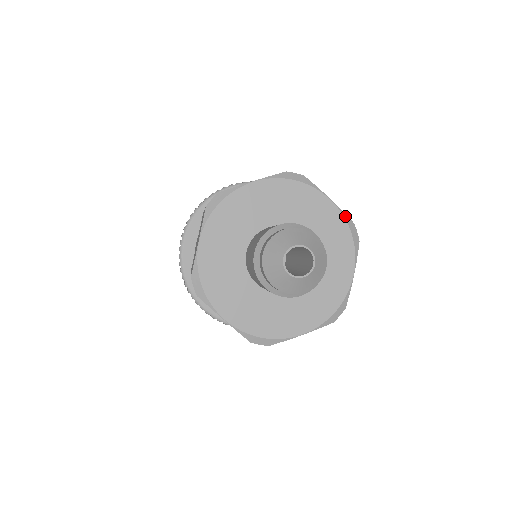
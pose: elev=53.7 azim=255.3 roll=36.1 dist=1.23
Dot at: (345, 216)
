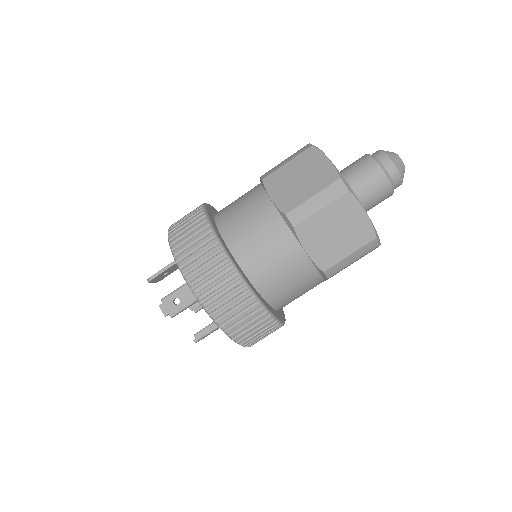
Dot at: occluded
